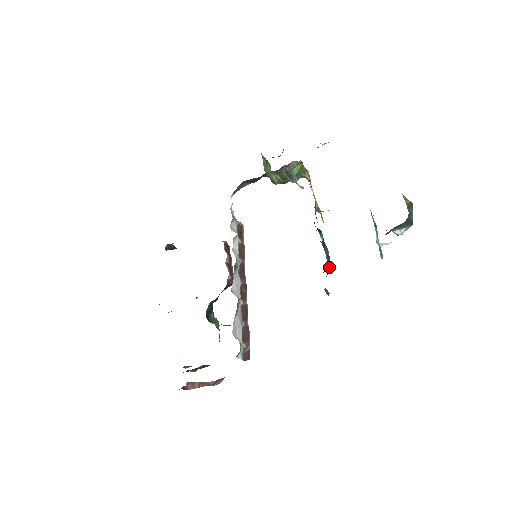
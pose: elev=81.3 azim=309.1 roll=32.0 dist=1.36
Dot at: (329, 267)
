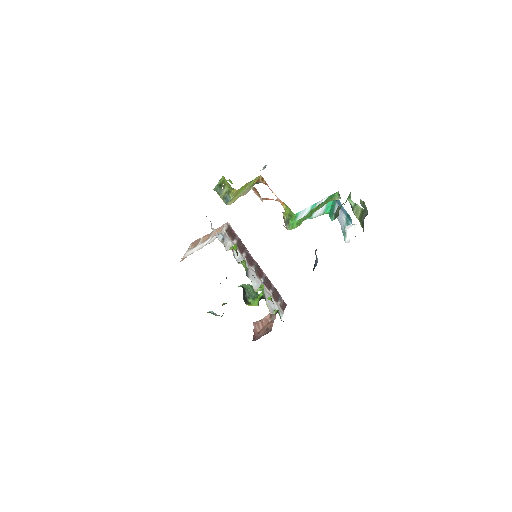
Dot at: (315, 251)
